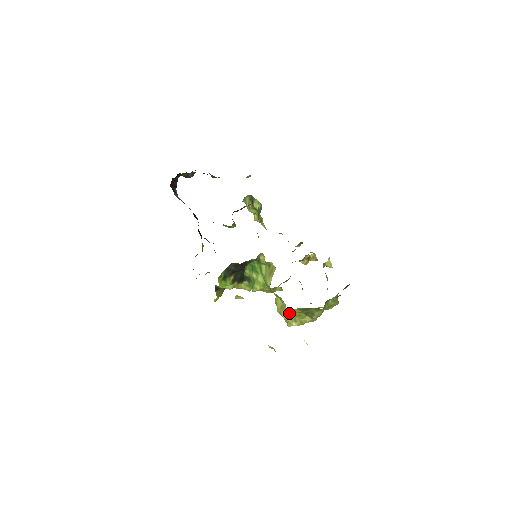
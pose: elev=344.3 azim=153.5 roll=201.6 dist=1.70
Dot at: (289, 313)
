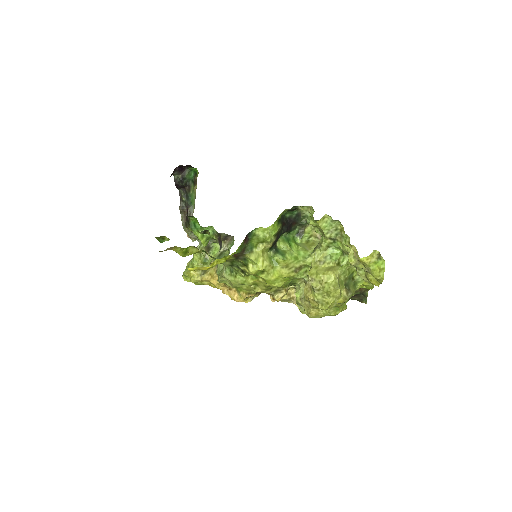
Dot at: (343, 270)
